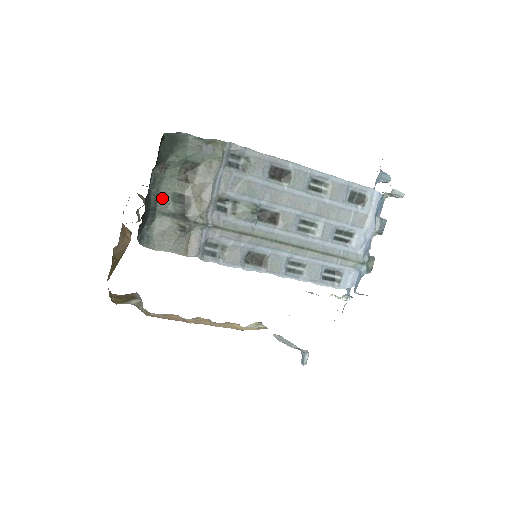
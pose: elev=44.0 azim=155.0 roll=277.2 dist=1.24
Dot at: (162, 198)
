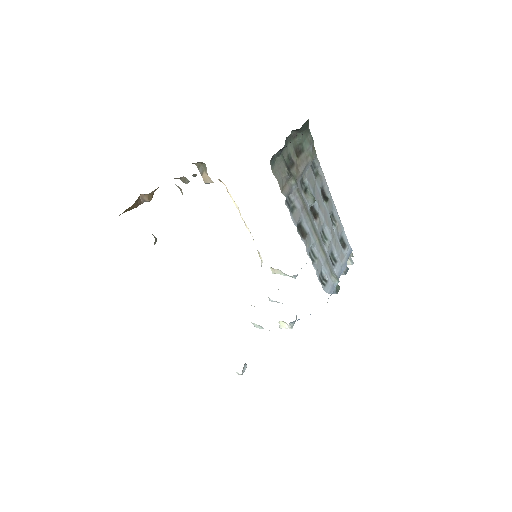
Dot at: (286, 150)
